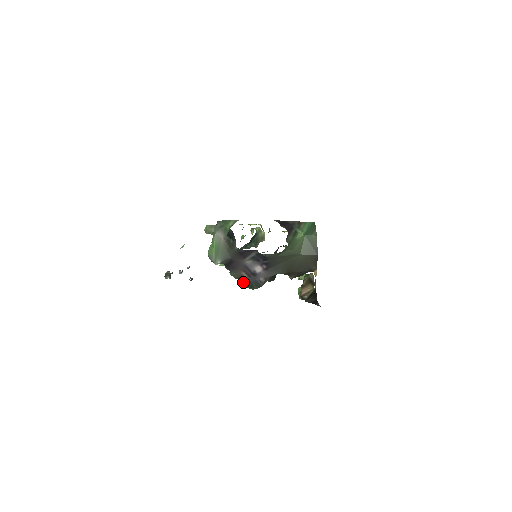
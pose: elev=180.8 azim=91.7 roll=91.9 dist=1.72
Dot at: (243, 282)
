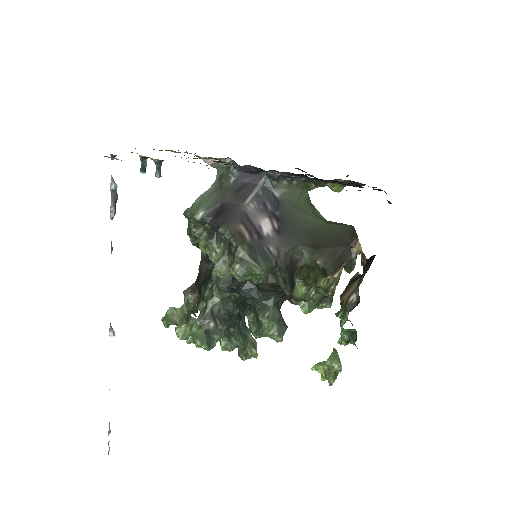
Dot at: (241, 245)
